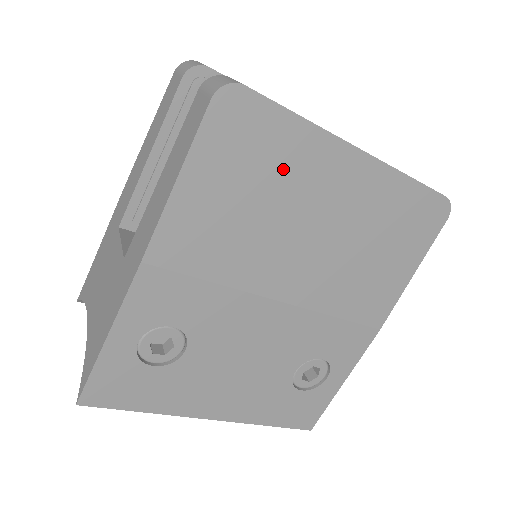
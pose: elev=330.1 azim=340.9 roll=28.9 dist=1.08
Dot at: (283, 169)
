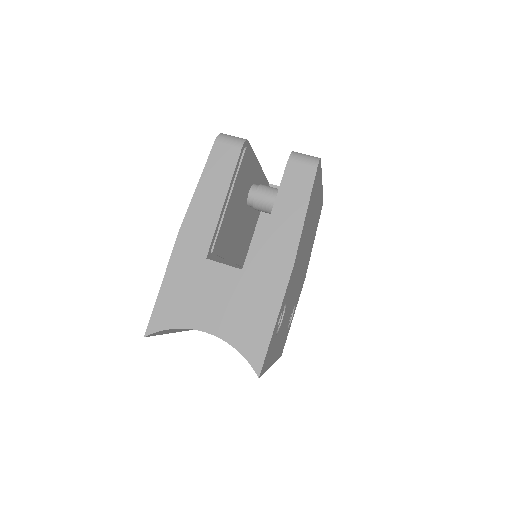
Dot at: (315, 199)
